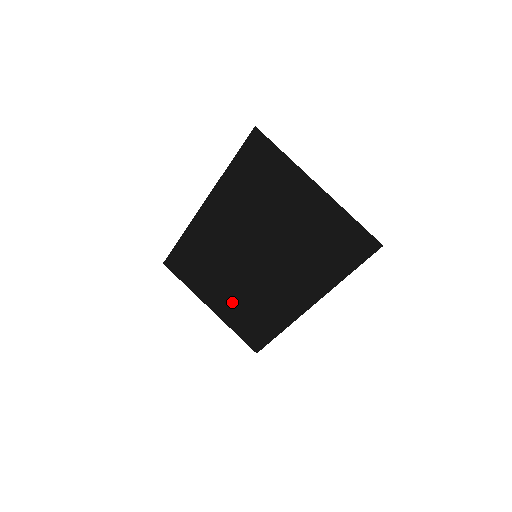
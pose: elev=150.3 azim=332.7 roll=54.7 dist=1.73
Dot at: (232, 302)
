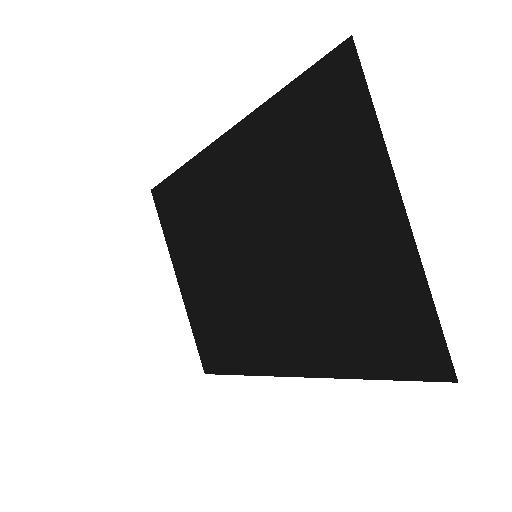
Dot at: (204, 294)
